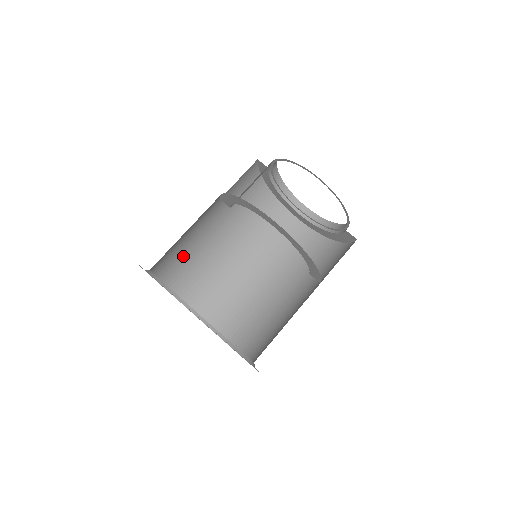
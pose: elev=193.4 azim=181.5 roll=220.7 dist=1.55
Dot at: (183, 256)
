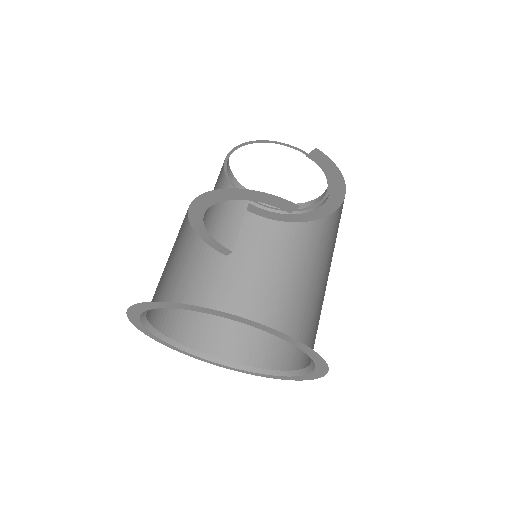
Dot at: (234, 326)
